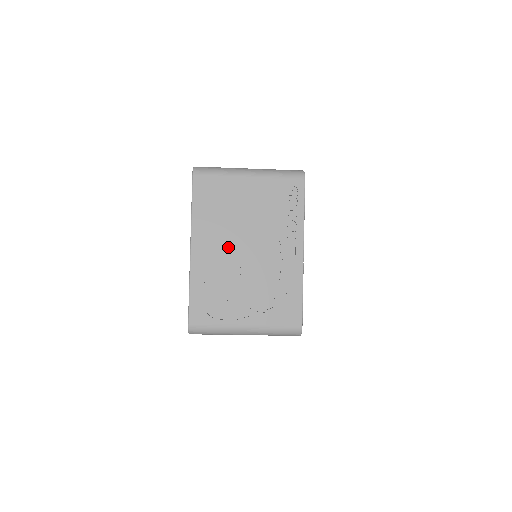
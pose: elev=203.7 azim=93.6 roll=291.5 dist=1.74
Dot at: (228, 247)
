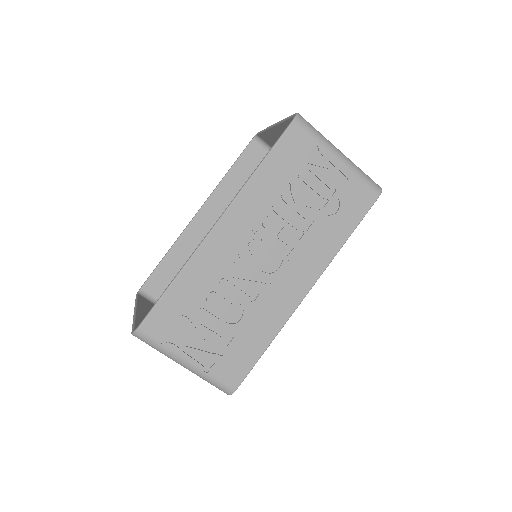
Dot at: occluded
